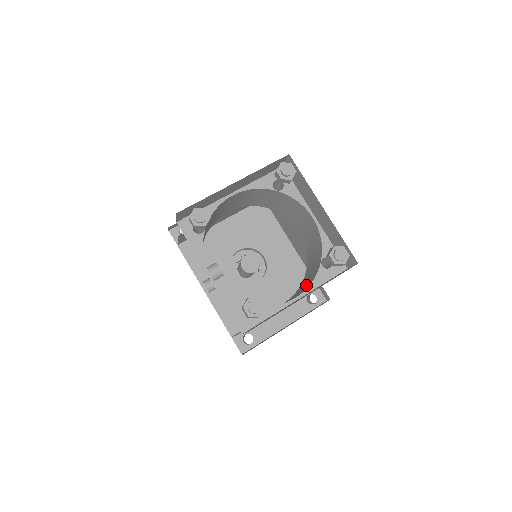
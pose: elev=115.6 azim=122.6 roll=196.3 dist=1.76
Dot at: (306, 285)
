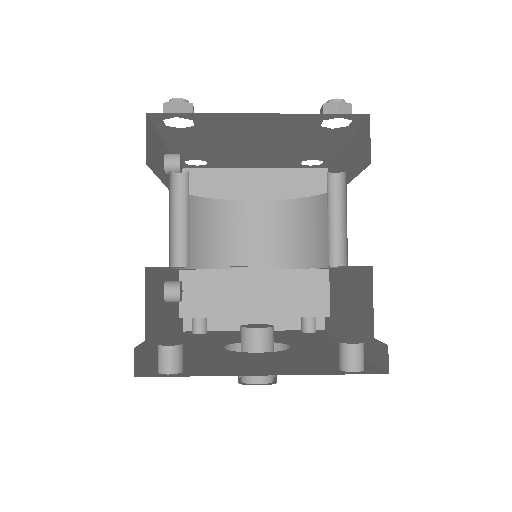
Dot at: occluded
